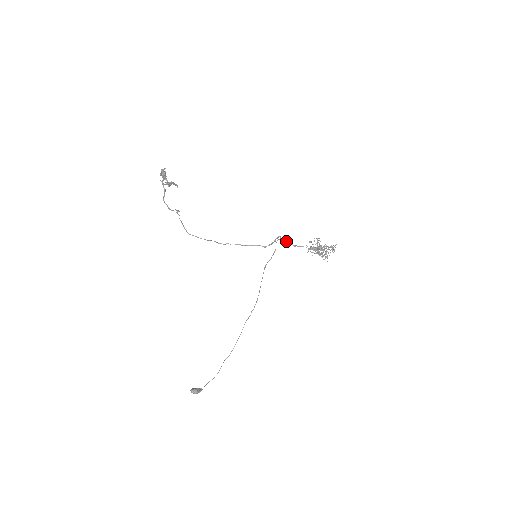
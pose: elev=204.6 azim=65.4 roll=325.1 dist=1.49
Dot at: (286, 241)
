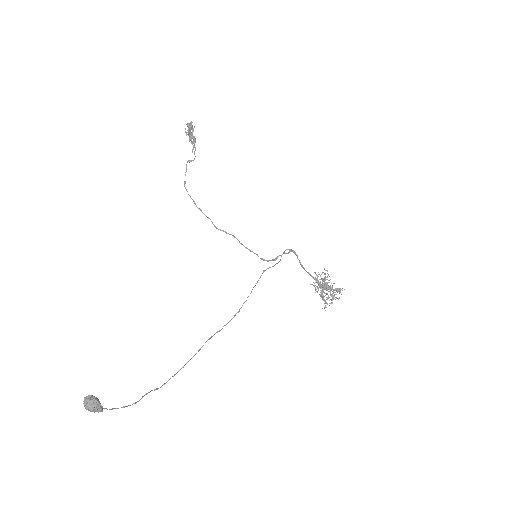
Dot at: (296, 254)
